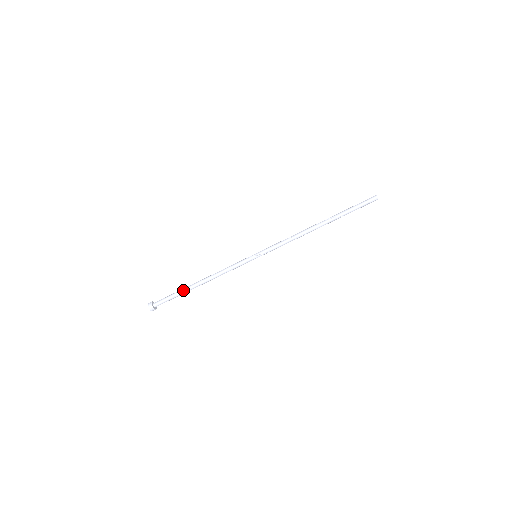
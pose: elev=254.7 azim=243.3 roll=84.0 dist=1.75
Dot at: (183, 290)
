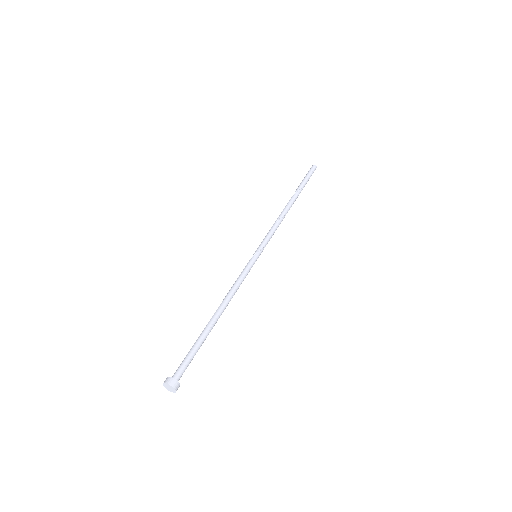
Dot at: (201, 335)
